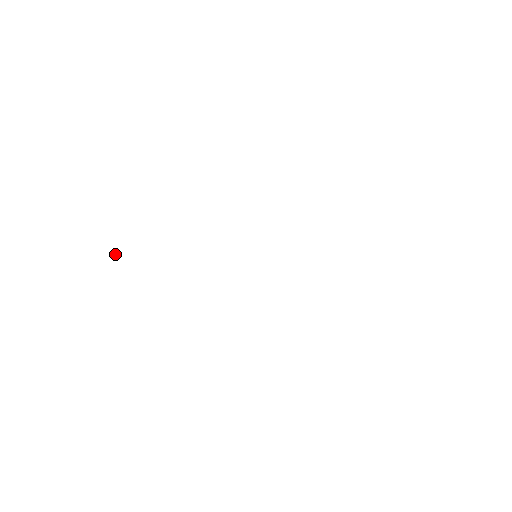
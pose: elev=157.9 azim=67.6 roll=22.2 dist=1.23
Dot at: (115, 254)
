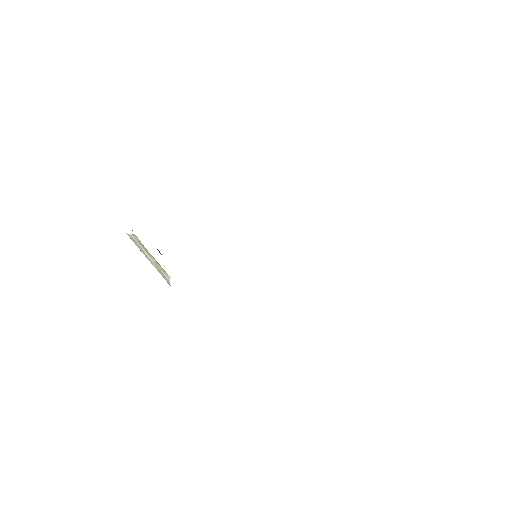
Dot at: occluded
